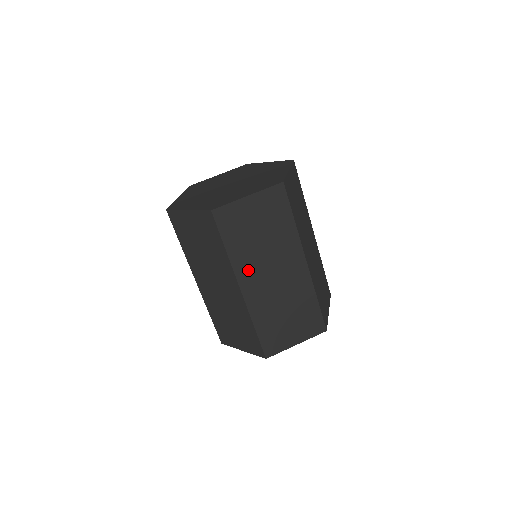
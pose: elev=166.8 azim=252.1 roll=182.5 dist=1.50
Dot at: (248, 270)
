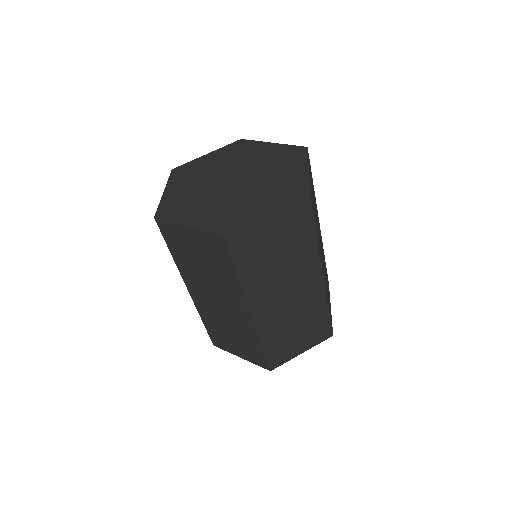
Dot at: (193, 281)
